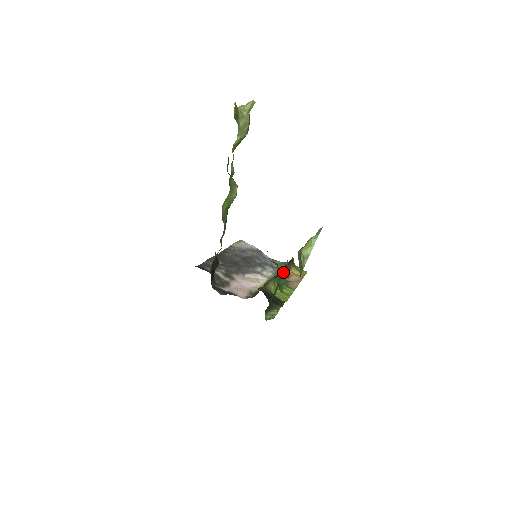
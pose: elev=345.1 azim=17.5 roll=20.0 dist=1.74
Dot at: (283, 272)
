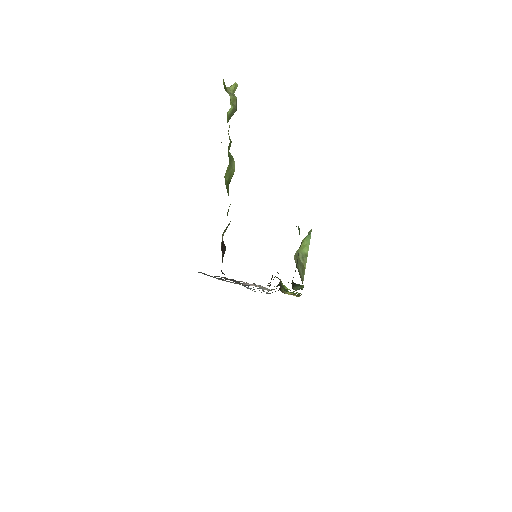
Dot at: occluded
